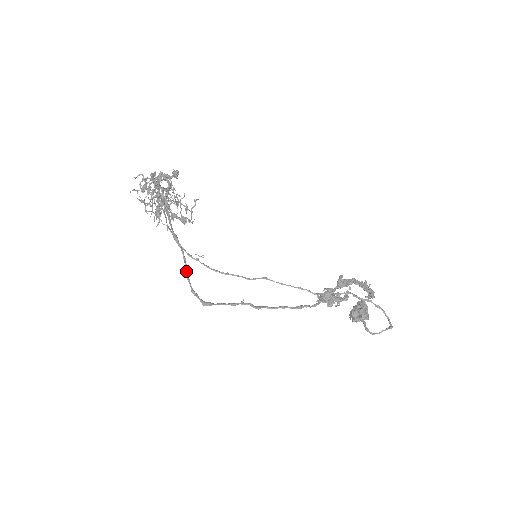
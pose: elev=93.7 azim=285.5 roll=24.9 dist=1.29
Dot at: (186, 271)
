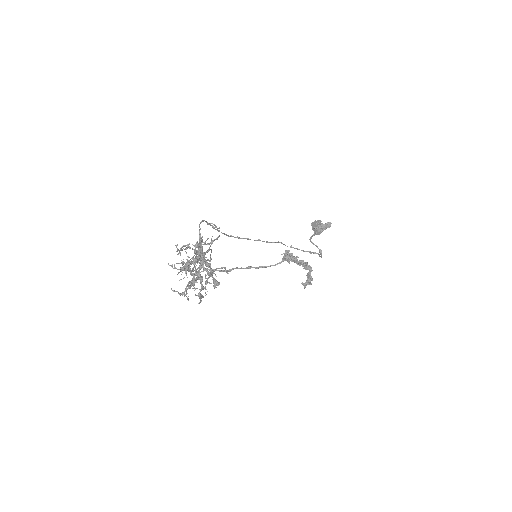
Dot at: (190, 271)
